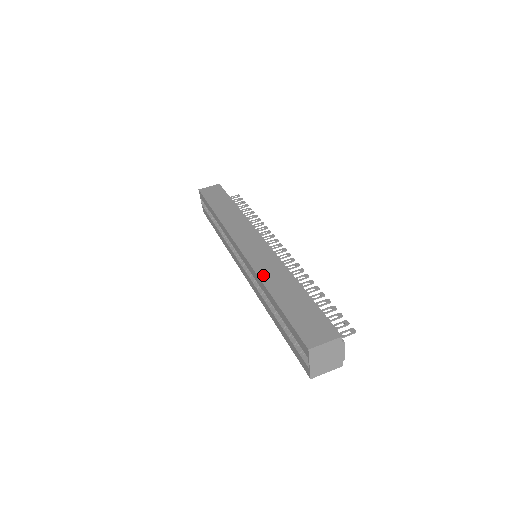
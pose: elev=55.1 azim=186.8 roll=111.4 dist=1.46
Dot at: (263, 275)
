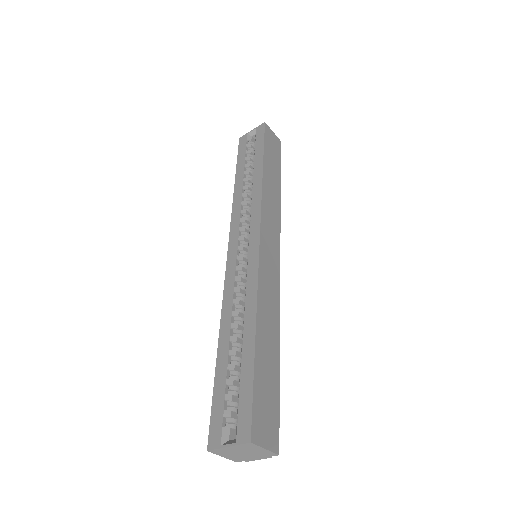
Dot at: (262, 298)
